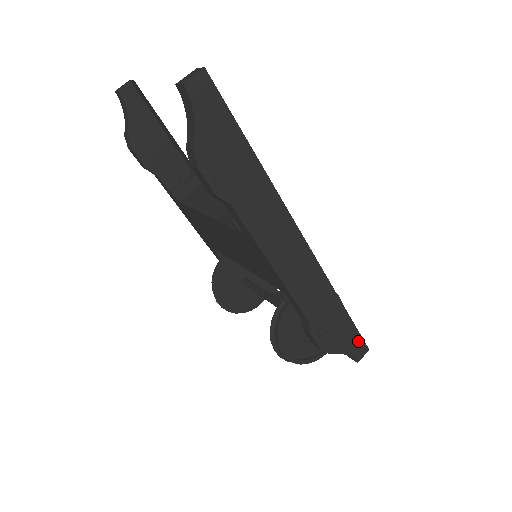
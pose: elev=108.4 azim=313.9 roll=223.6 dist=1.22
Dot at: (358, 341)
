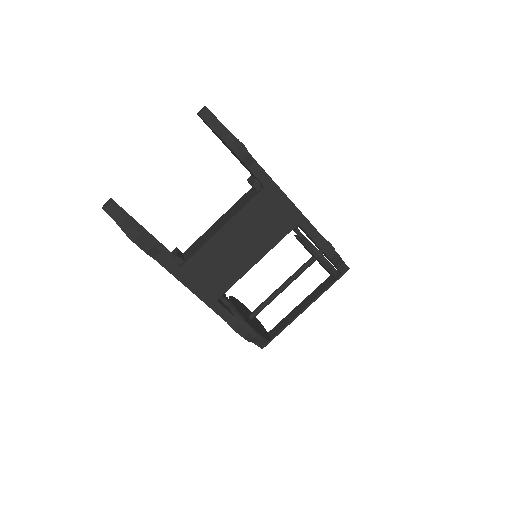
Dot at: occluded
